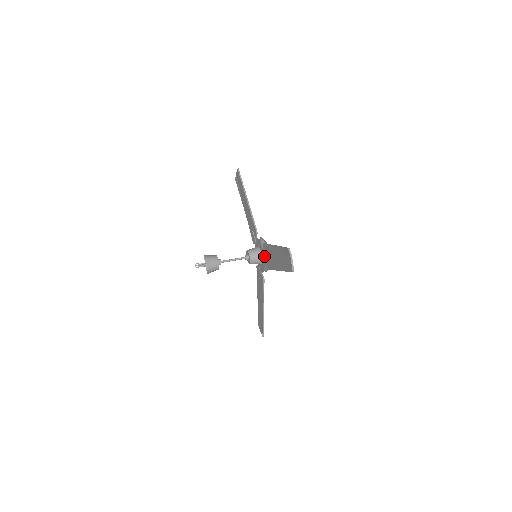
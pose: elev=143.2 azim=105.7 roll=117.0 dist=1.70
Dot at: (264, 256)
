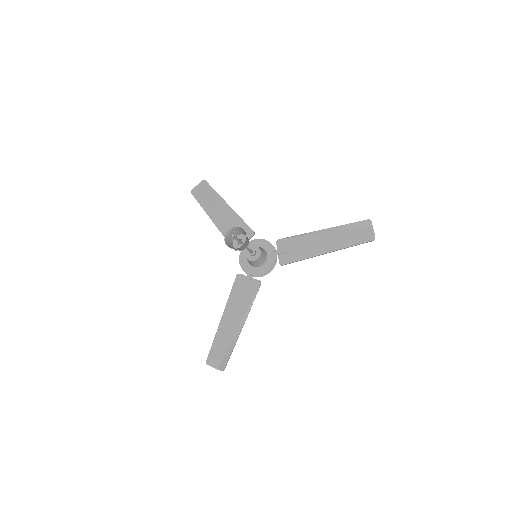
Dot at: (281, 251)
